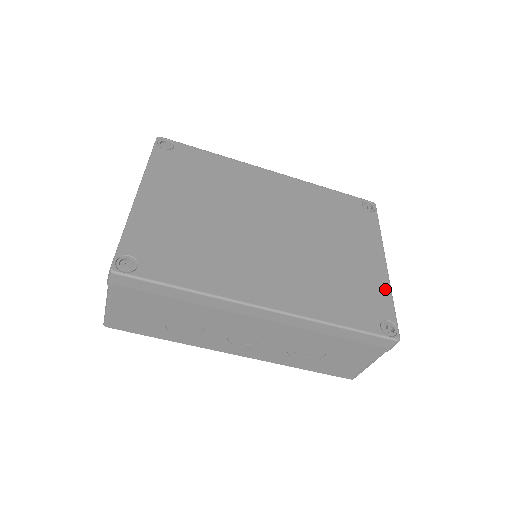
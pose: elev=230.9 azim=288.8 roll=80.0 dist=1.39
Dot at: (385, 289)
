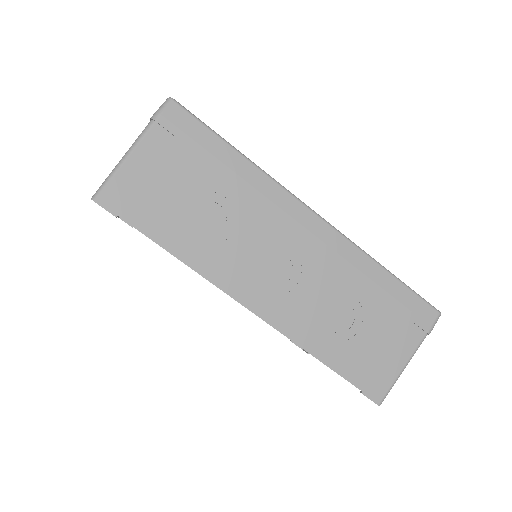
Dot at: occluded
